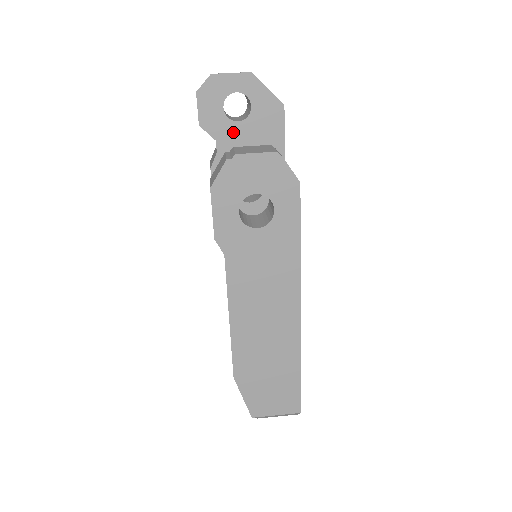
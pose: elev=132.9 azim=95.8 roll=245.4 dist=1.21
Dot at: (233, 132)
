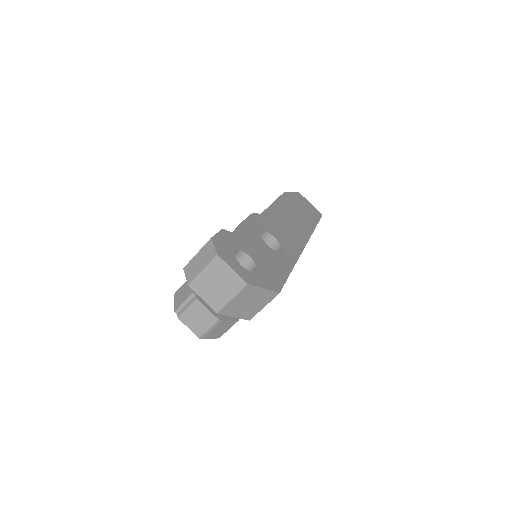
Dot at: occluded
